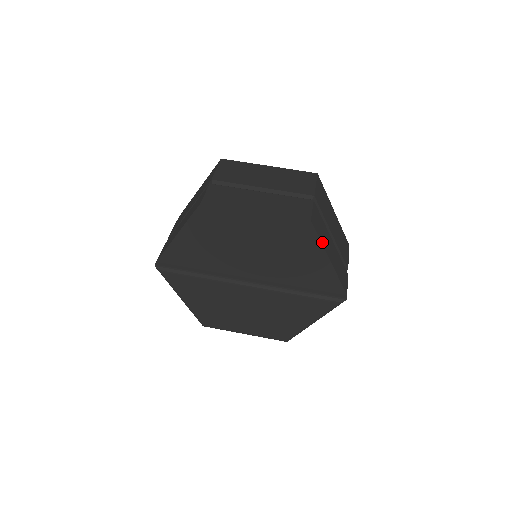
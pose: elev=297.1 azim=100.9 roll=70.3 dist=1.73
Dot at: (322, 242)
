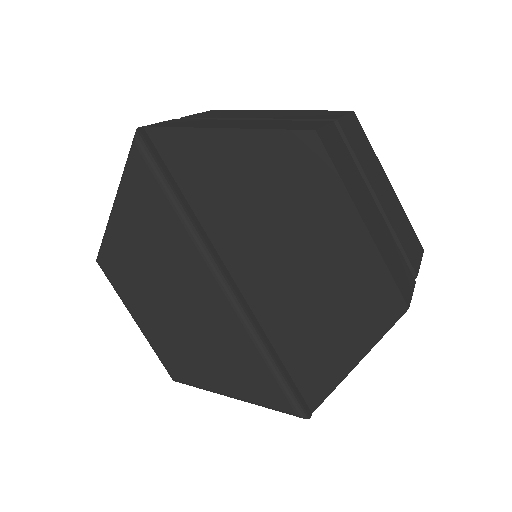
Dot at: (378, 340)
